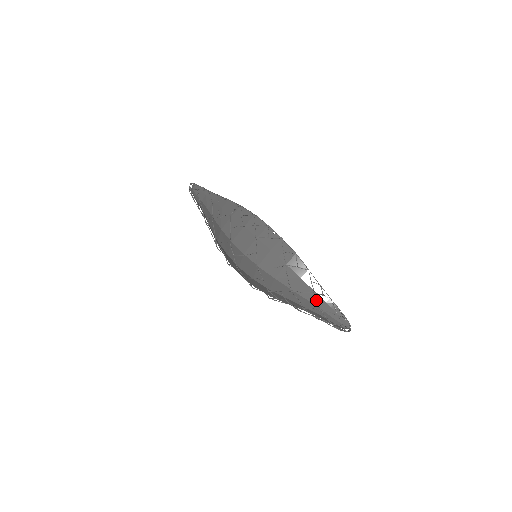
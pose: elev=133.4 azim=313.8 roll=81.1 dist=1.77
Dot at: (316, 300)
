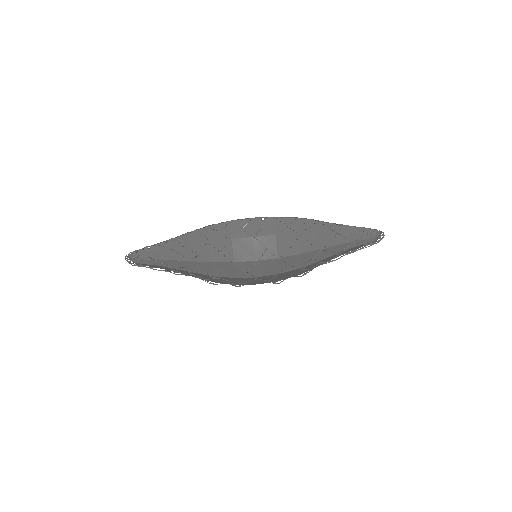
Dot at: (344, 238)
